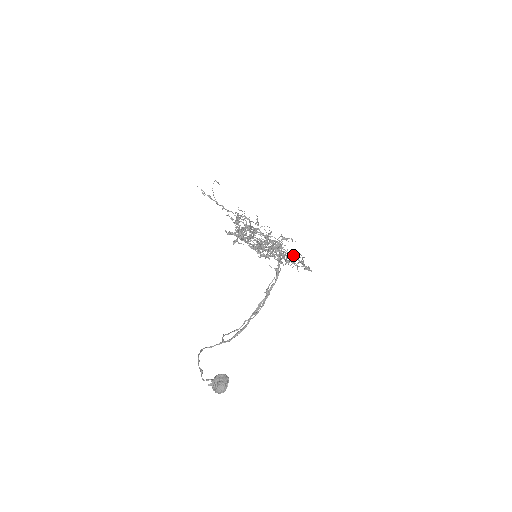
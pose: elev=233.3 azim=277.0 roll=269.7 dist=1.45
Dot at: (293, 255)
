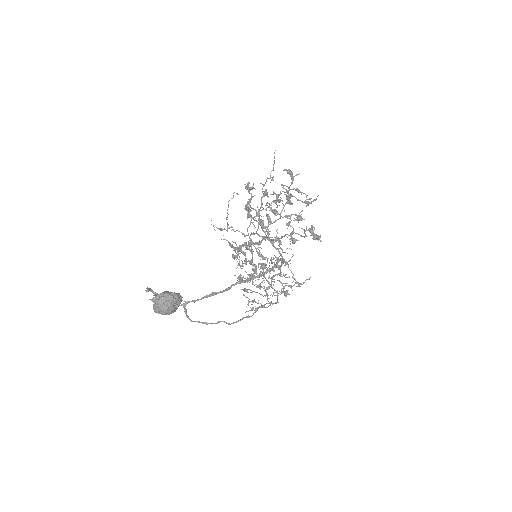
Dot at: (305, 201)
